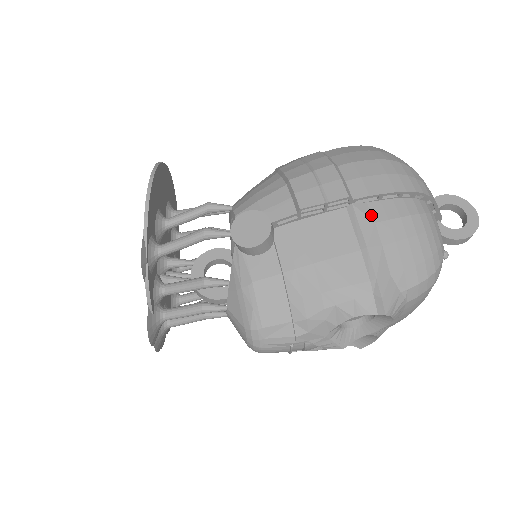
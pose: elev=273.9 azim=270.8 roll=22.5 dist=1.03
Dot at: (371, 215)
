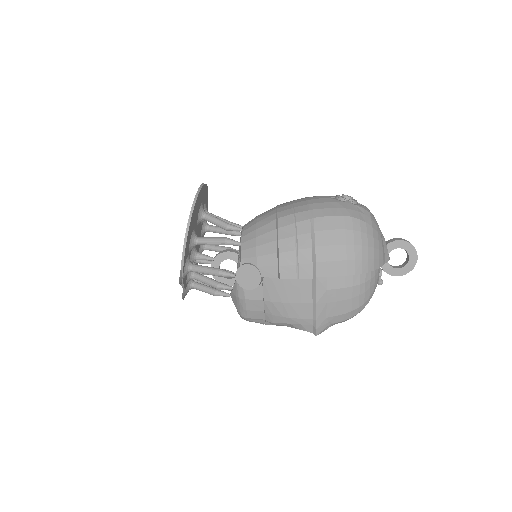
Dot at: (326, 284)
